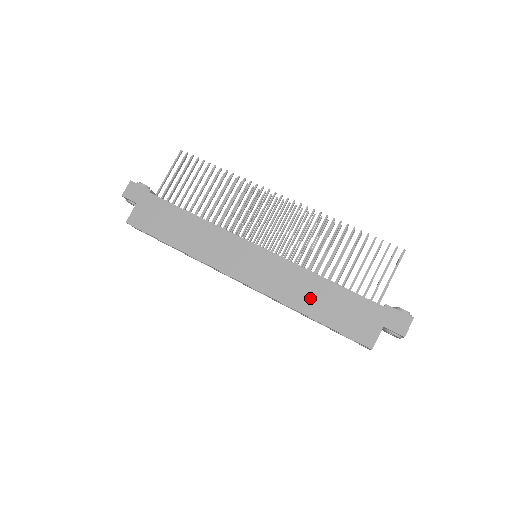
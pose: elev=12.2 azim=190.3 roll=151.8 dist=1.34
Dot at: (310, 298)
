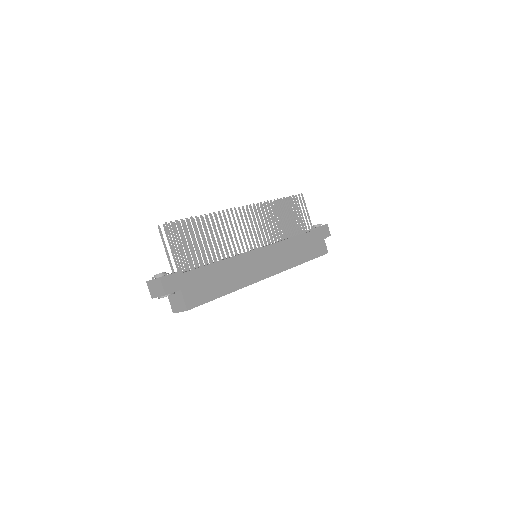
Dot at: (298, 253)
